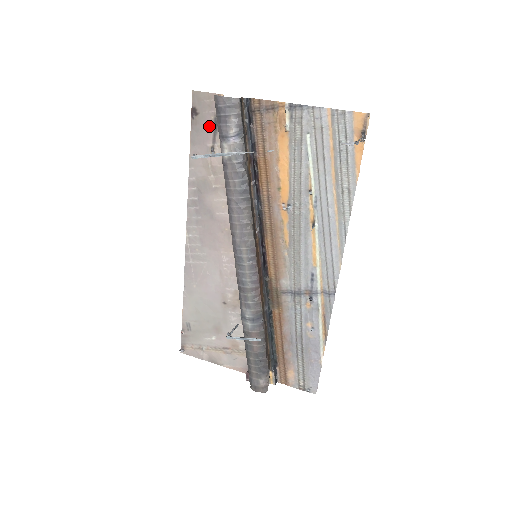
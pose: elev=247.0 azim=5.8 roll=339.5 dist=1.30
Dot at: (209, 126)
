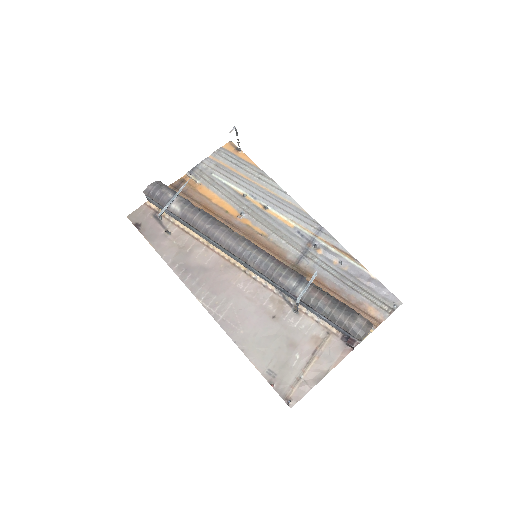
Dot at: (153, 223)
